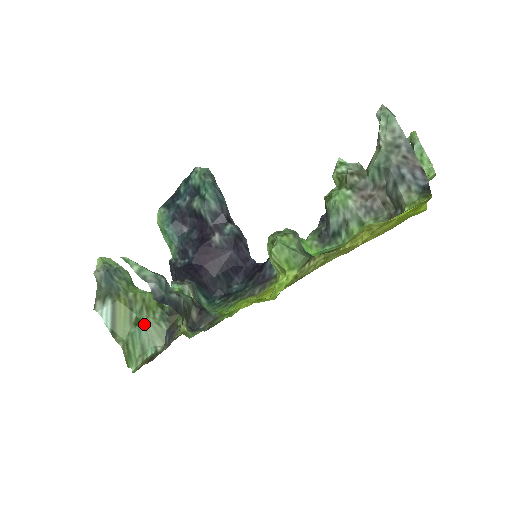
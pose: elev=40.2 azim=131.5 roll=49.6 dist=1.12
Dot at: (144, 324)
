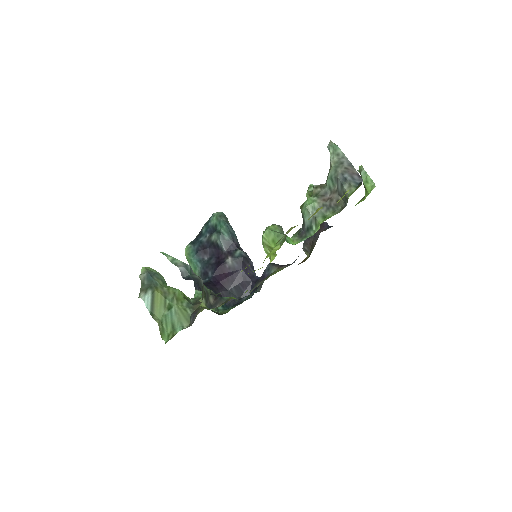
Dot at: (174, 309)
